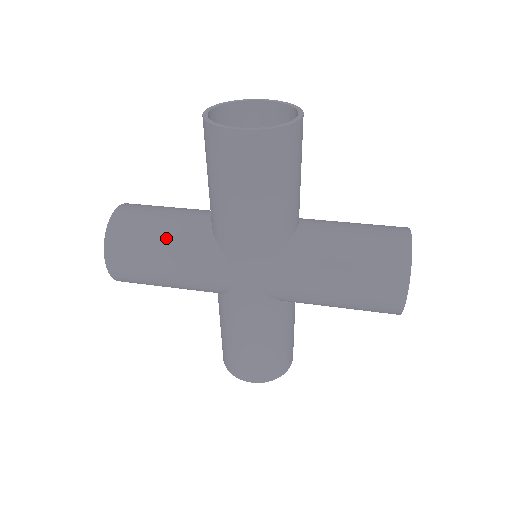
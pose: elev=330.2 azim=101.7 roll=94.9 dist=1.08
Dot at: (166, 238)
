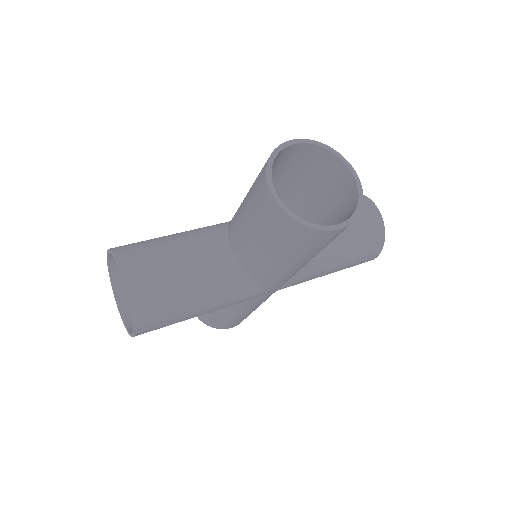
Dot at: (201, 292)
